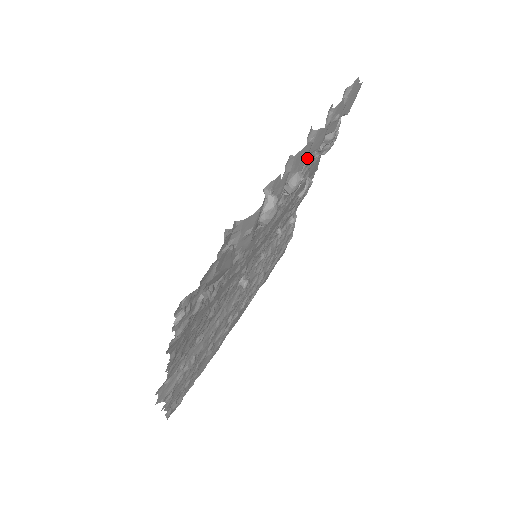
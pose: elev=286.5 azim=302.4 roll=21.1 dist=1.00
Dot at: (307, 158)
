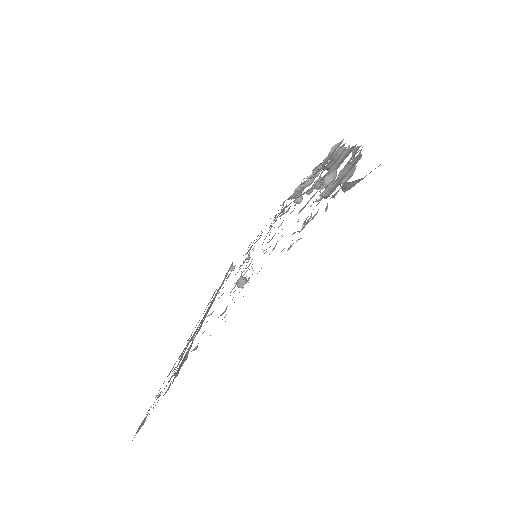
Dot at: (343, 161)
